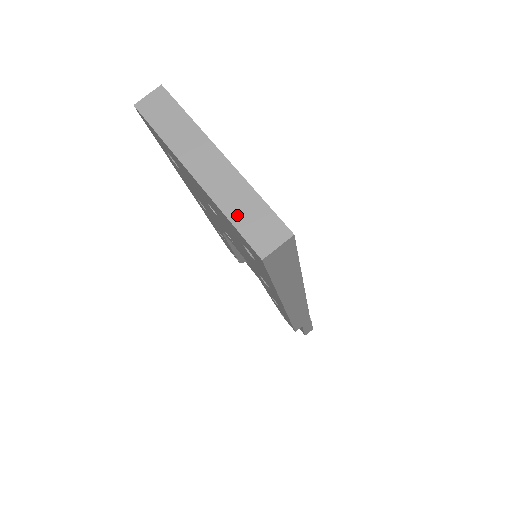
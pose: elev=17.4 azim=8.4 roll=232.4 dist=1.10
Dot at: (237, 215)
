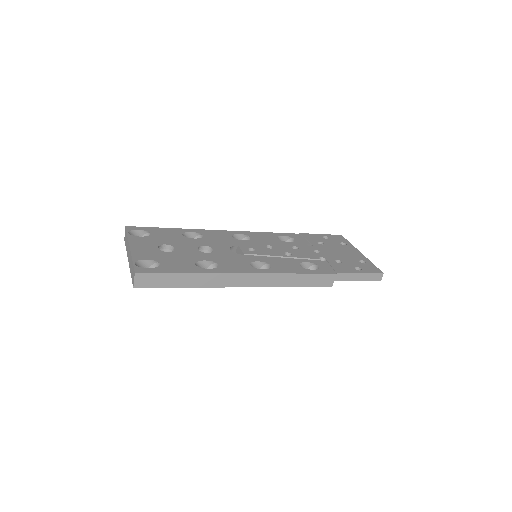
Dot at: (131, 272)
